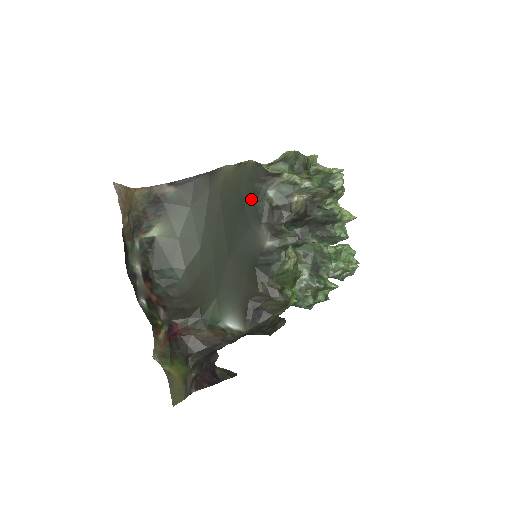
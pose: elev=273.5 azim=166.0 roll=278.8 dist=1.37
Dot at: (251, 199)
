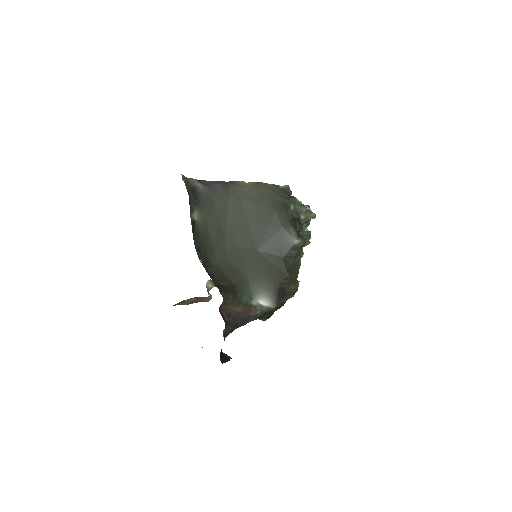
Dot at: (281, 208)
